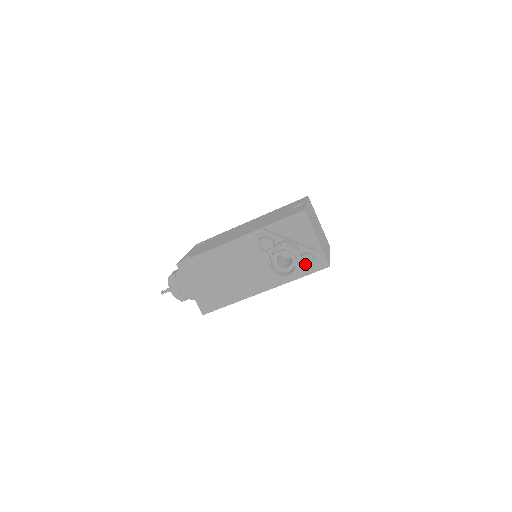
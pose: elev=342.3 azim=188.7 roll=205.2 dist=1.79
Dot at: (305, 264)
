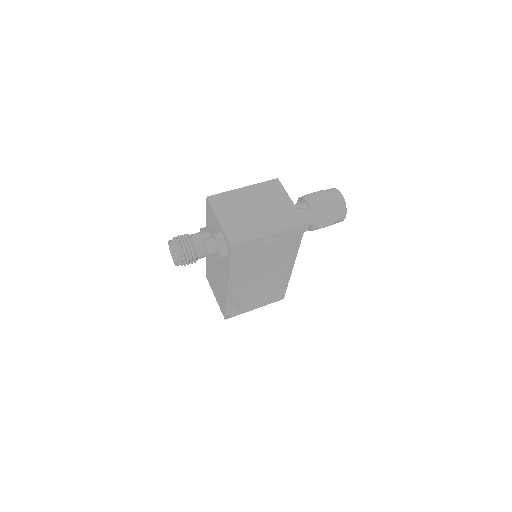
Dot at: occluded
